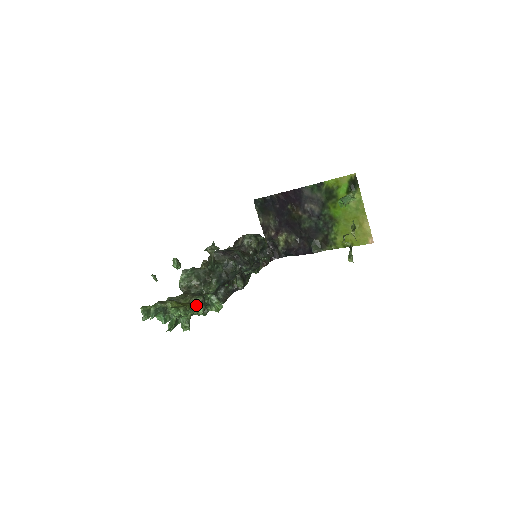
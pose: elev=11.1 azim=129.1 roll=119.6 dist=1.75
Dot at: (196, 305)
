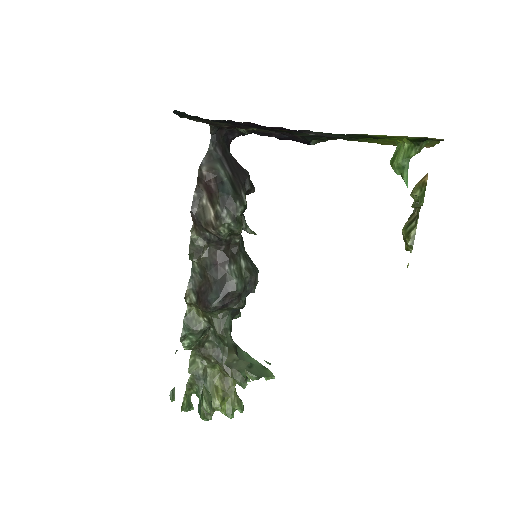
Dot at: occluded
